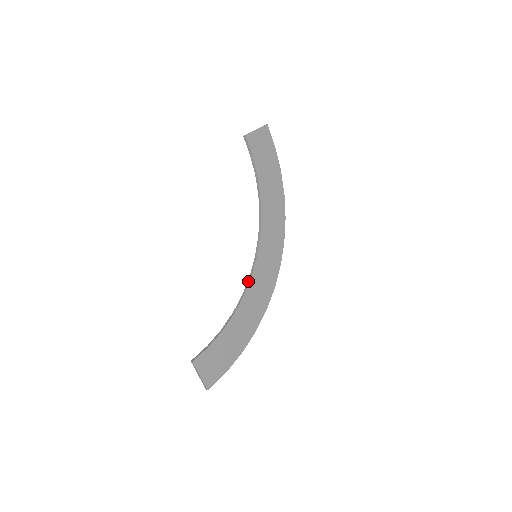
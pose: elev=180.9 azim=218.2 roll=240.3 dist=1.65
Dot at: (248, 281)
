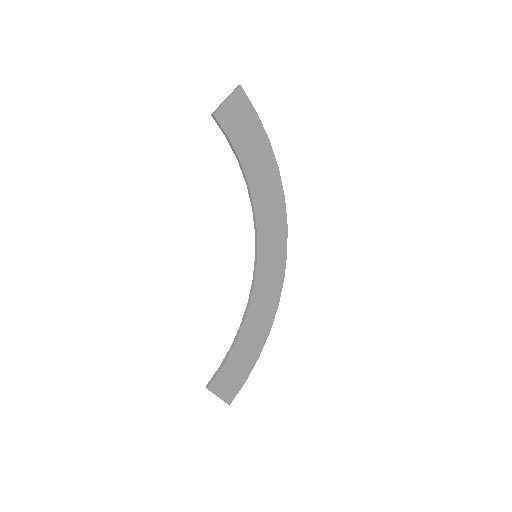
Dot at: (252, 286)
